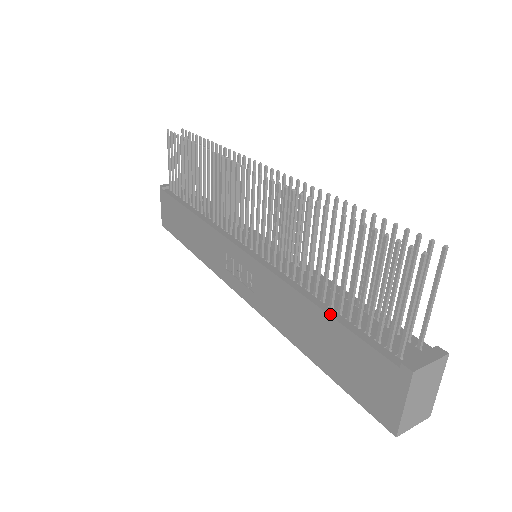
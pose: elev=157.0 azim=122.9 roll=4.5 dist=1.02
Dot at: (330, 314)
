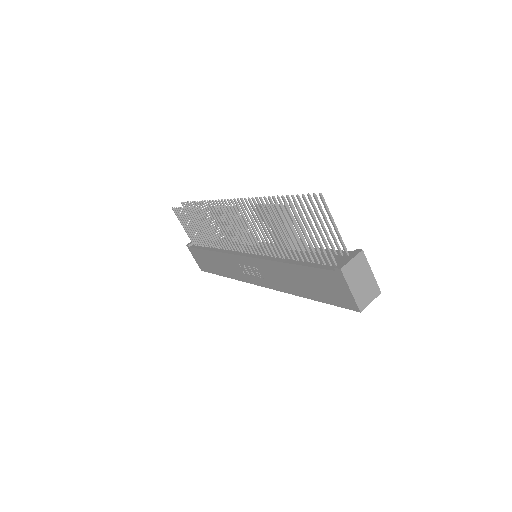
Dot at: (297, 264)
